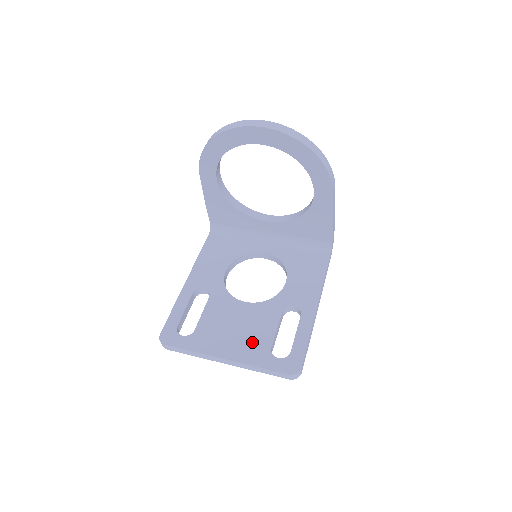
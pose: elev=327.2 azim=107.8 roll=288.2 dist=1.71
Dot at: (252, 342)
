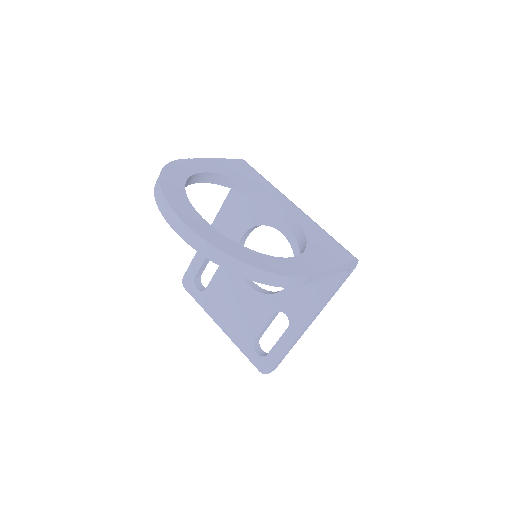
Dot at: (242, 327)
